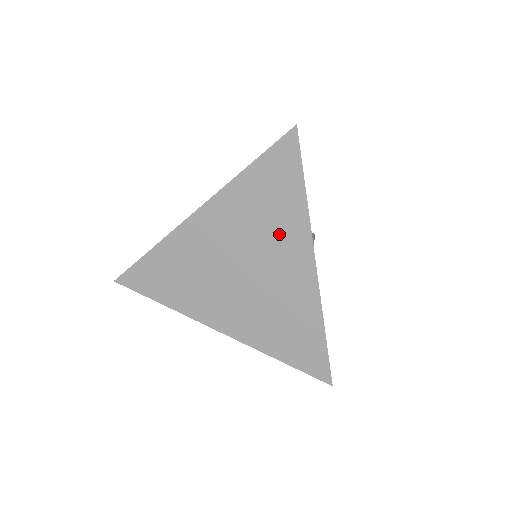
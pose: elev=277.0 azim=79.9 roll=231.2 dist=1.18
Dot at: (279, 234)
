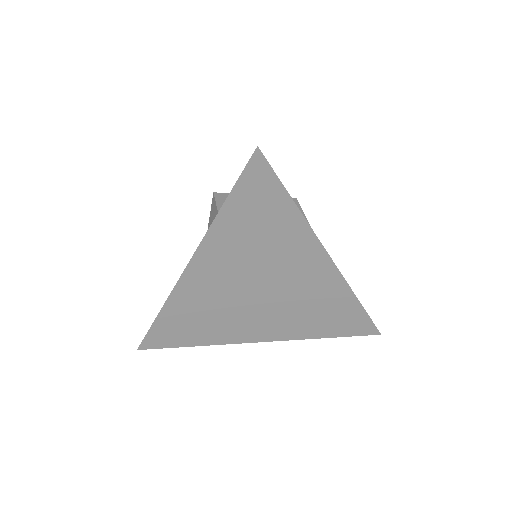
Dot at: (283, 249)
